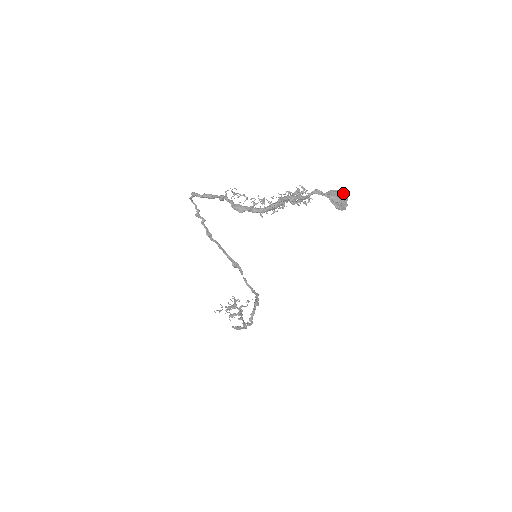
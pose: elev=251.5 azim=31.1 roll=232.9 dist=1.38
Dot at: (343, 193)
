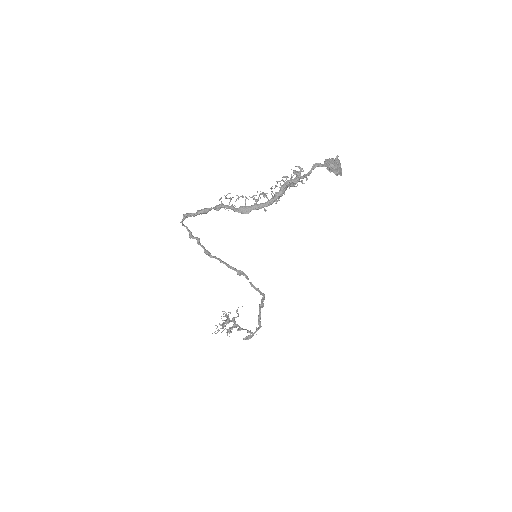
Dot at: (336, 159)
